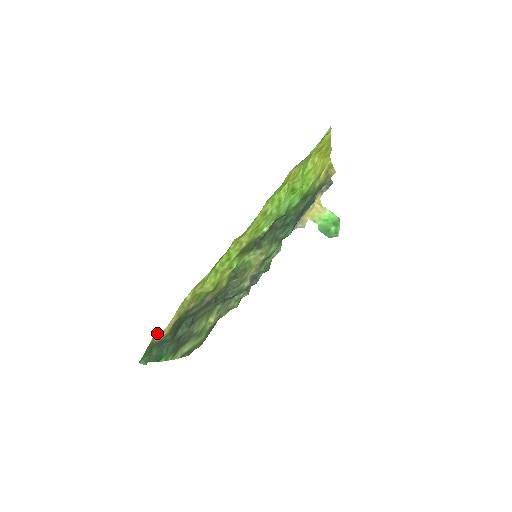
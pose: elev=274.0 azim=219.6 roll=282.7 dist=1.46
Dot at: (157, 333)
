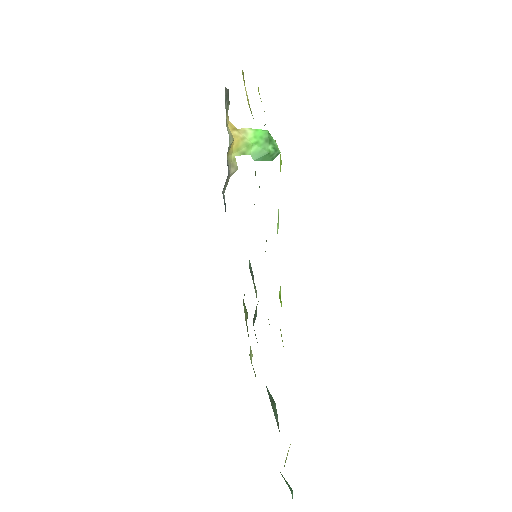
Dot at: occluded
